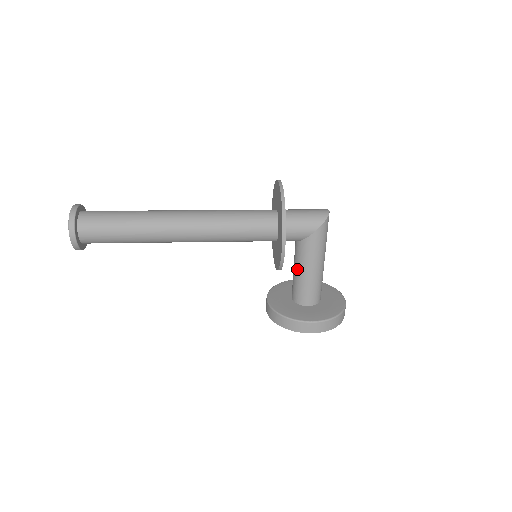
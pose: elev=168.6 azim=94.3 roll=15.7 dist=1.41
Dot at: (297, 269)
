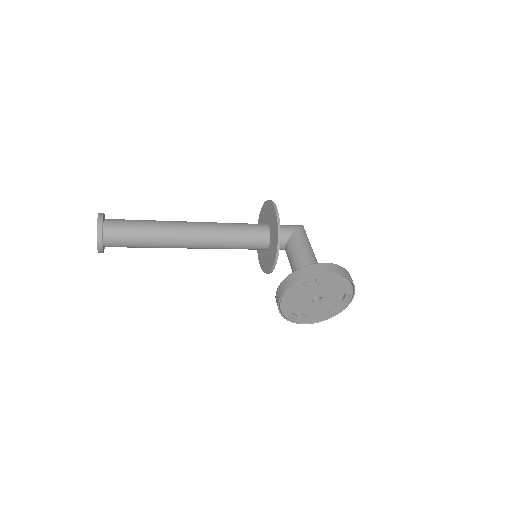
Dot at: (294, 258)
